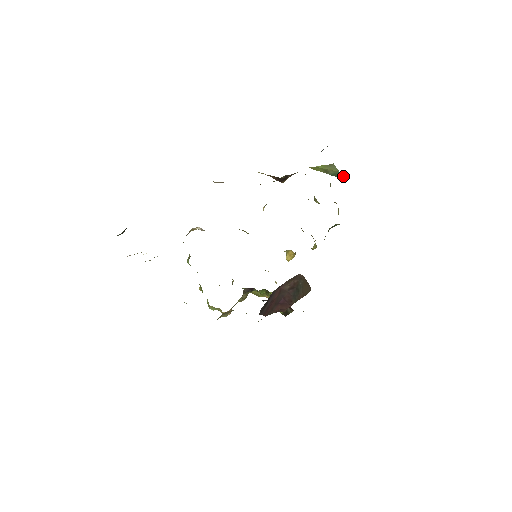
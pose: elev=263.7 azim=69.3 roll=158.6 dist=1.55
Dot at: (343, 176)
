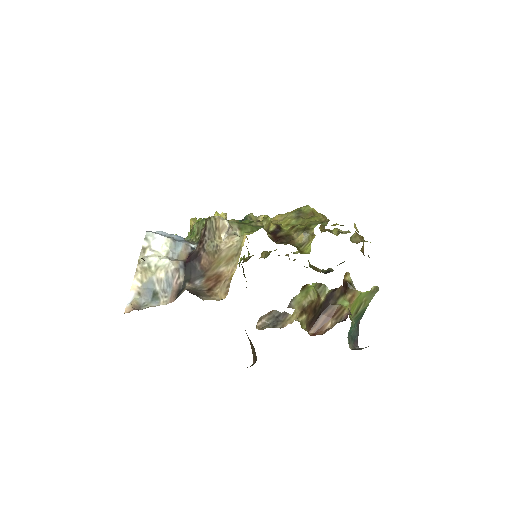
Dot at: occluded
